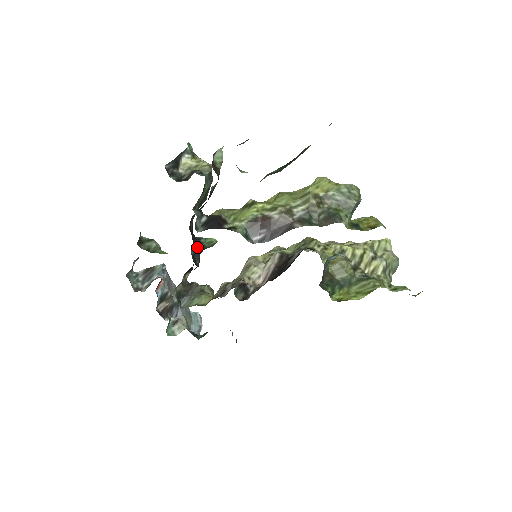
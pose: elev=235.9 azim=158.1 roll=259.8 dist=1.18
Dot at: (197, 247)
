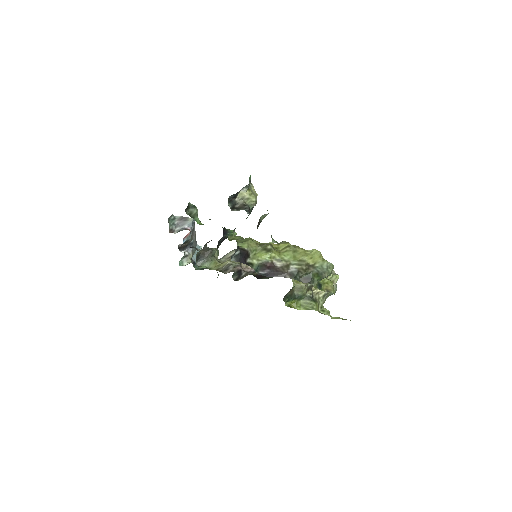
Dot at: (223, 238)
